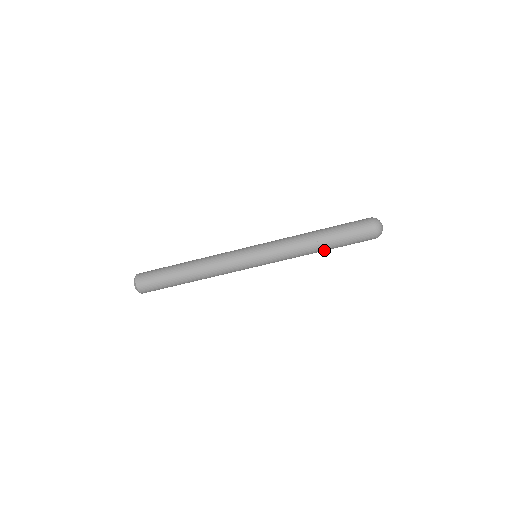
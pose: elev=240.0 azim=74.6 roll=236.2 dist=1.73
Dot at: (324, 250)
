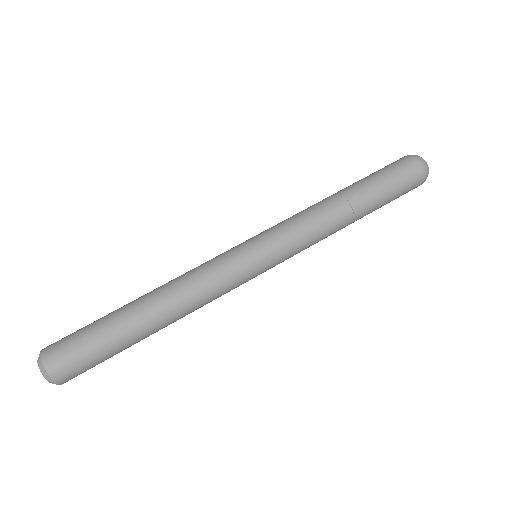
Dot at: (359, 216)
